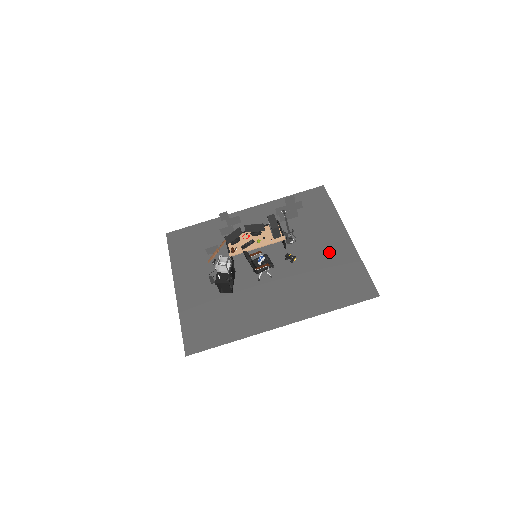
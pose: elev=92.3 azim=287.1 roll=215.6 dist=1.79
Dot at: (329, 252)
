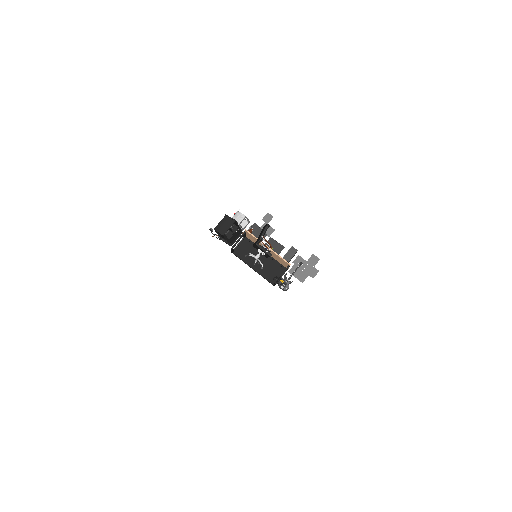
Dot at: occluded
